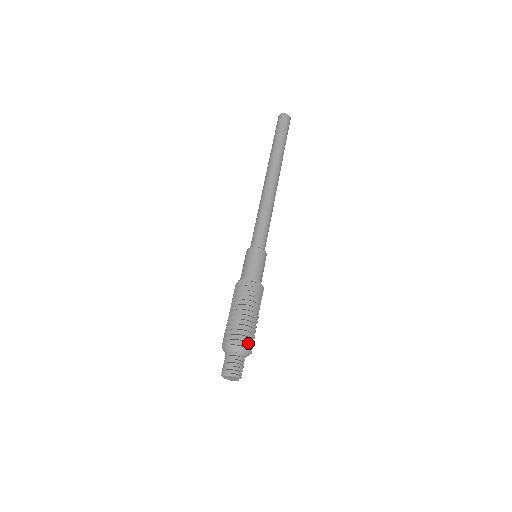
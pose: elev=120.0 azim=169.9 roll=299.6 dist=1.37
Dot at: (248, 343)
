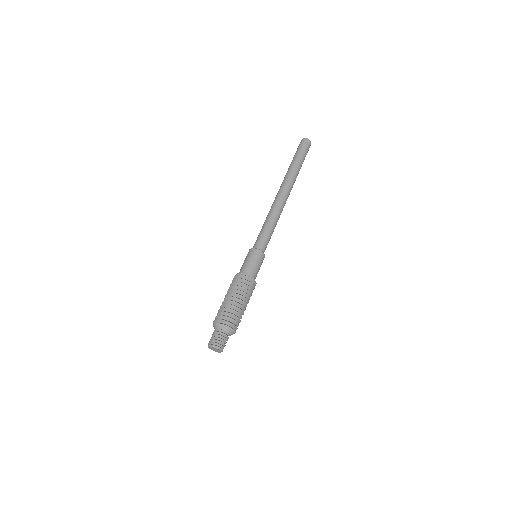
Dot at: (233, 324)
